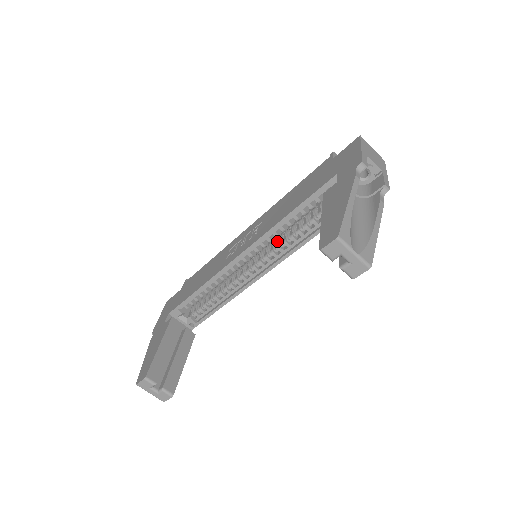
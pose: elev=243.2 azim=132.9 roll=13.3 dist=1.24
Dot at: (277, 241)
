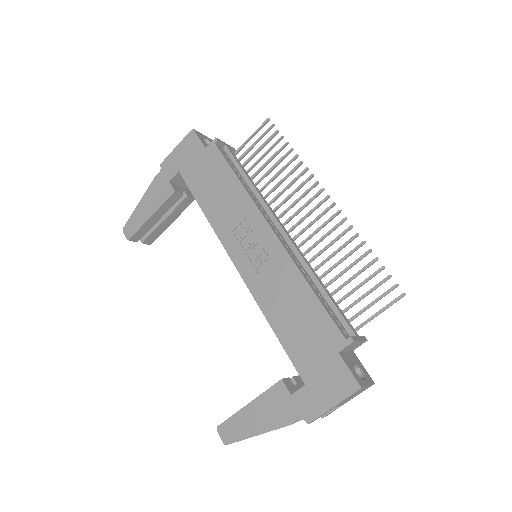
Dot at: occluded
